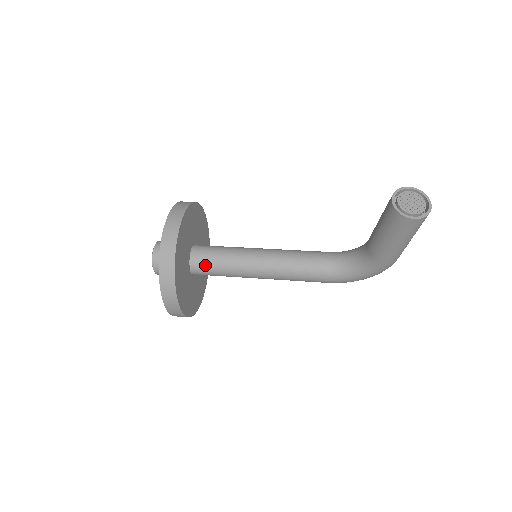
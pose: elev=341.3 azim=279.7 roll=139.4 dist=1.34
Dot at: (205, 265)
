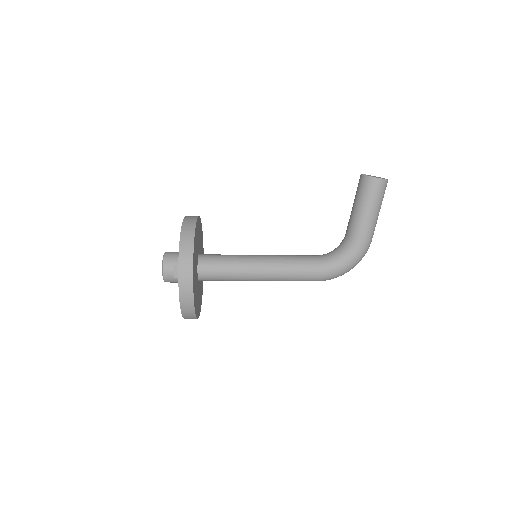
Dot at: (212, 262)
